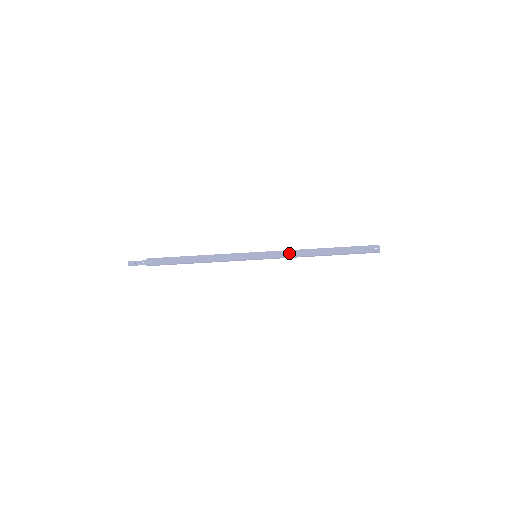
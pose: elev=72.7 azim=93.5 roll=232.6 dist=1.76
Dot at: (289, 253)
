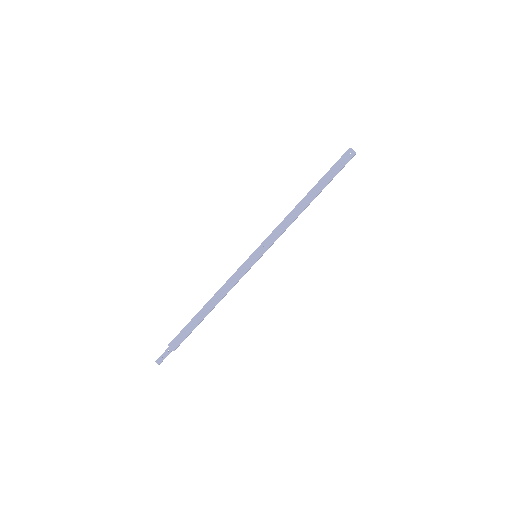
Dot at: (281, 227)
